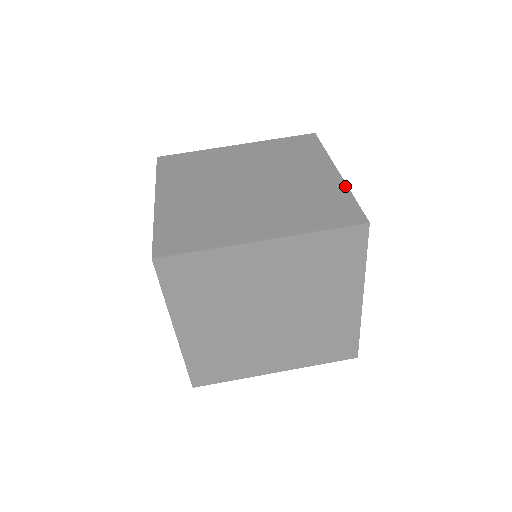
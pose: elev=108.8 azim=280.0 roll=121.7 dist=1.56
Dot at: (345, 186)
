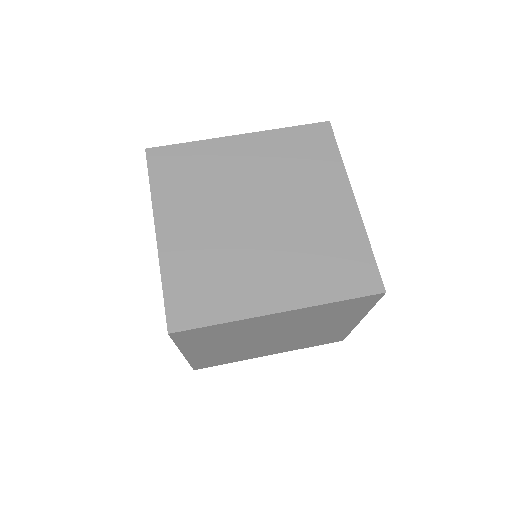
Dot at: occluded
